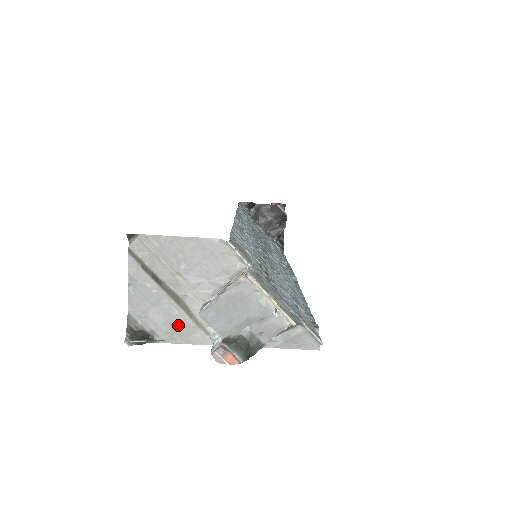
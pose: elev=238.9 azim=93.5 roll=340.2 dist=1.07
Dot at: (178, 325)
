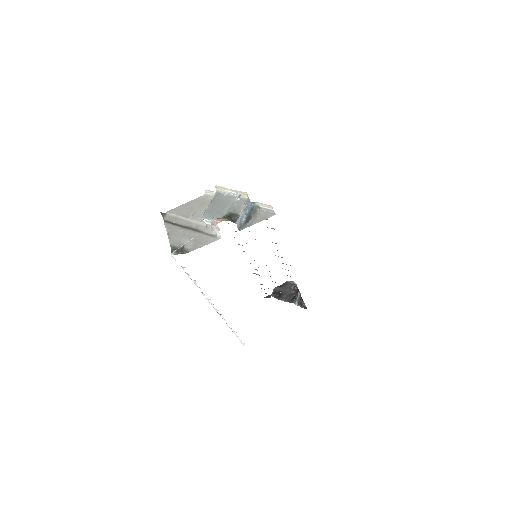
Dot at: (197, 239)
